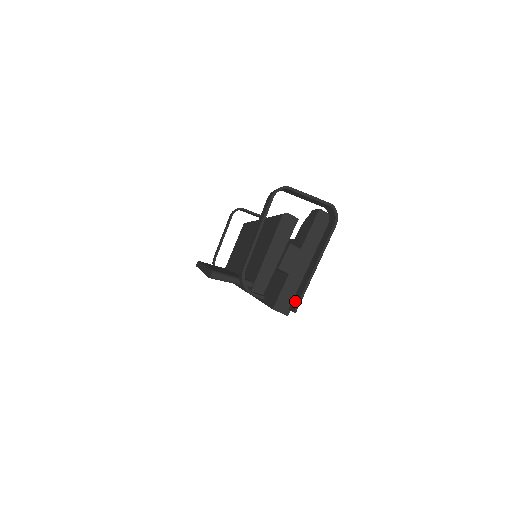
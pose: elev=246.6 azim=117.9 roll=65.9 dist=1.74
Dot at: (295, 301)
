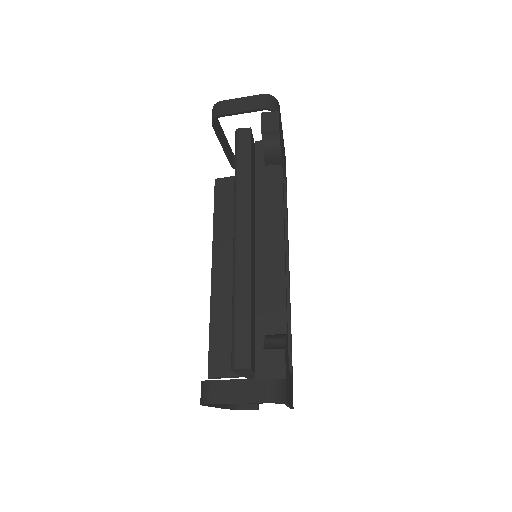
Dot at: occluded
